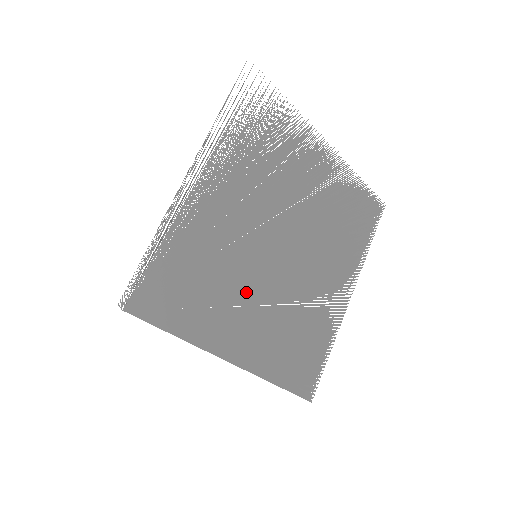
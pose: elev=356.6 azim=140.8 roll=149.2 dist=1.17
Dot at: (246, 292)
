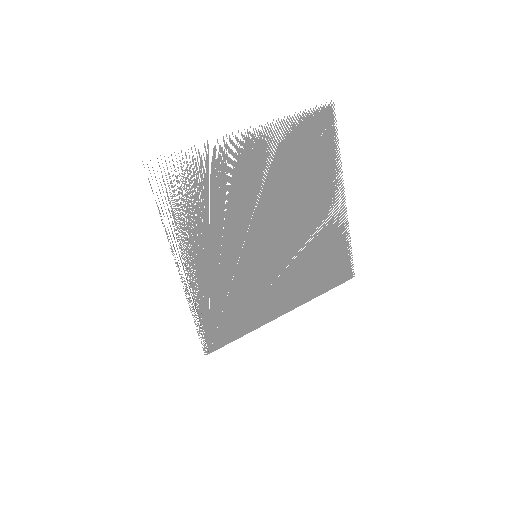
Dot at: (266, 278)
